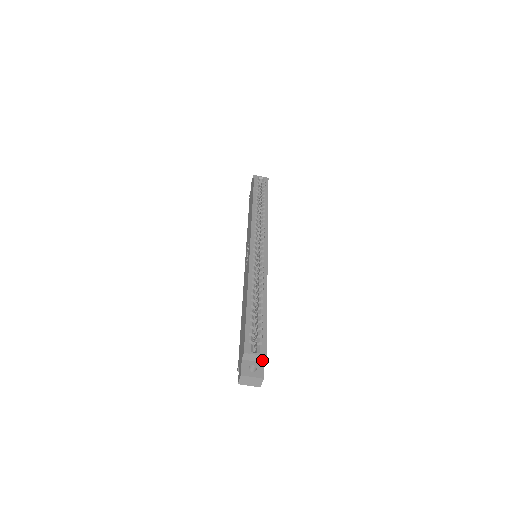
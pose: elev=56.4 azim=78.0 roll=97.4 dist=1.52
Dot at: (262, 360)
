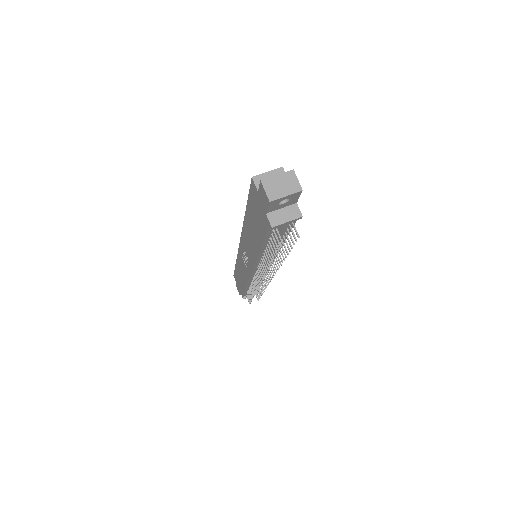
Dot at: occluded
